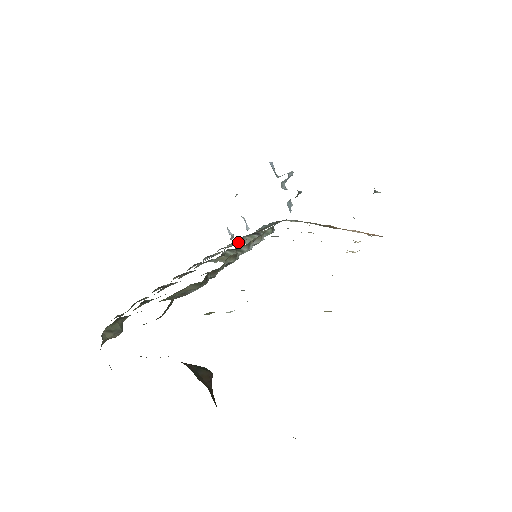
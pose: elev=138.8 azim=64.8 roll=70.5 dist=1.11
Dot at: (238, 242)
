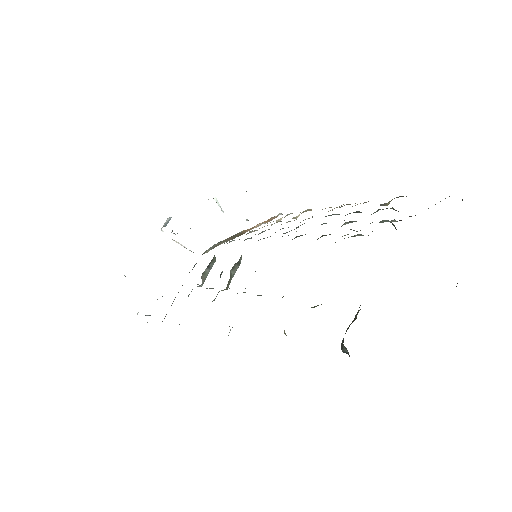
Dot at: occluded
